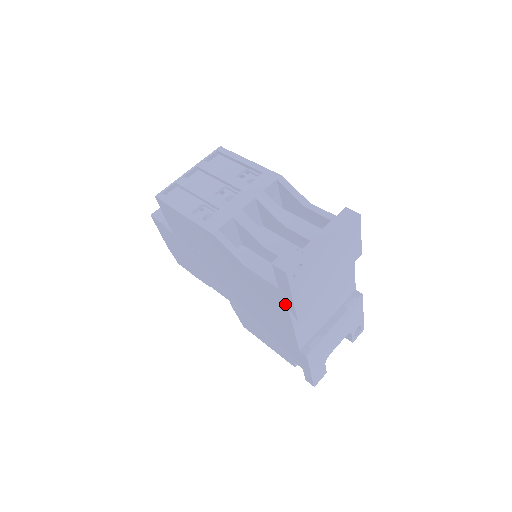
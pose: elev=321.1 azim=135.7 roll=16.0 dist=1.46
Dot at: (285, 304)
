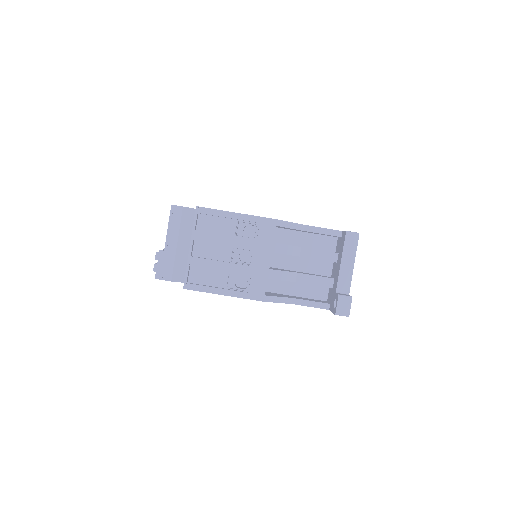
Dot at: occluded
